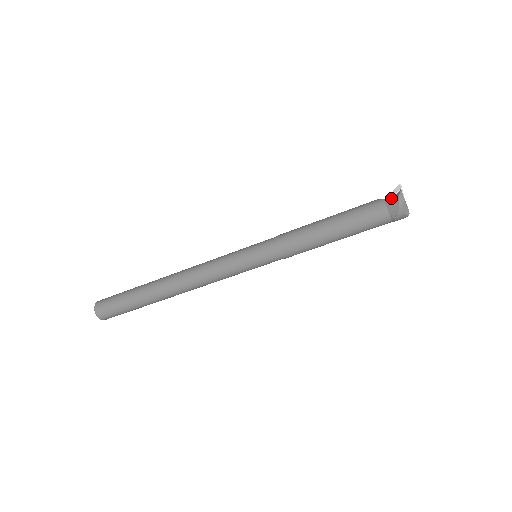
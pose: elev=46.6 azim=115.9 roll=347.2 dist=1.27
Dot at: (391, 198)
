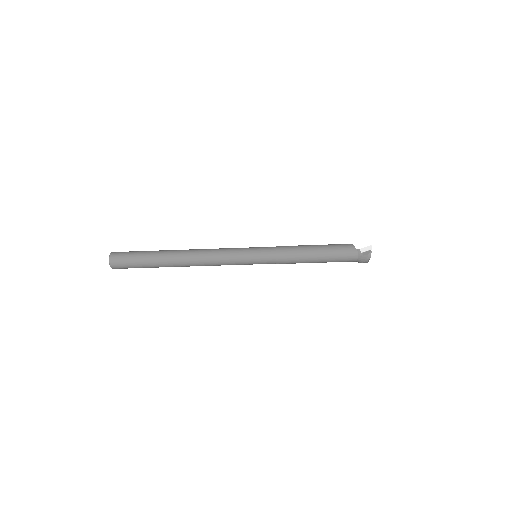
Dot at: (363, 252)
